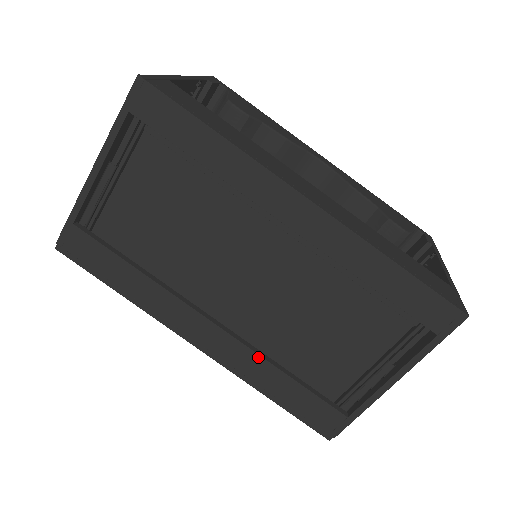
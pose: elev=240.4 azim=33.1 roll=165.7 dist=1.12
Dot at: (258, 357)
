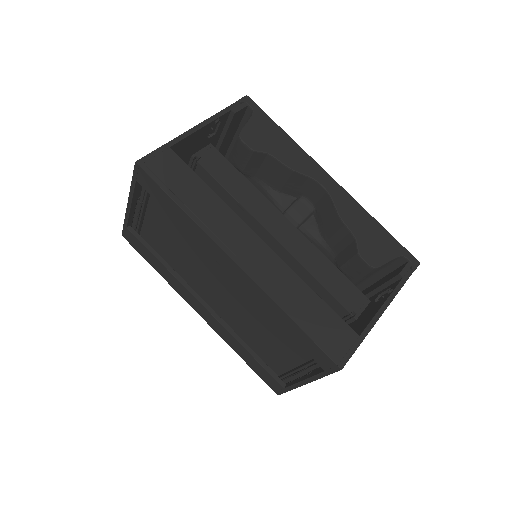
Dot at: (230, 335)
